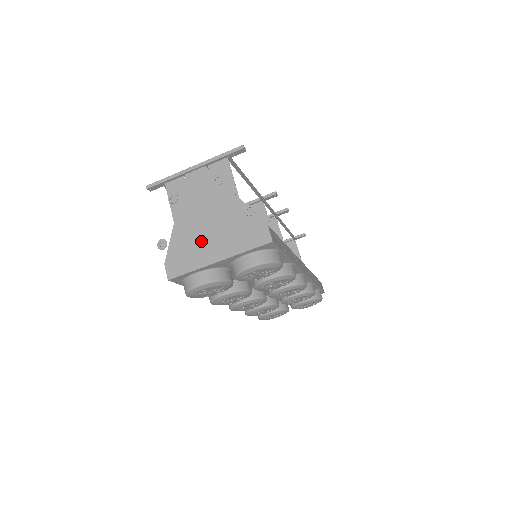
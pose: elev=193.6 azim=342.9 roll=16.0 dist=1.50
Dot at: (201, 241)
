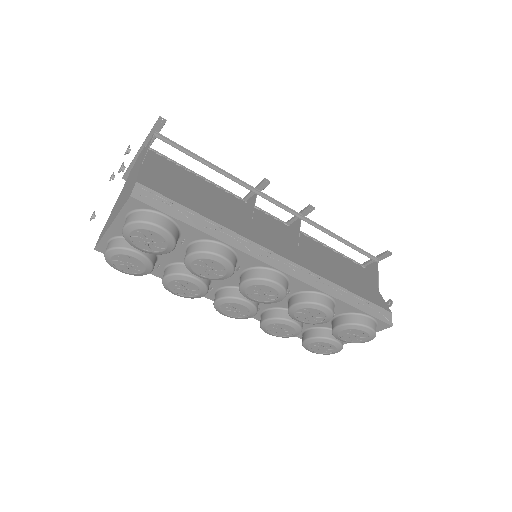
Dot at: occluded
